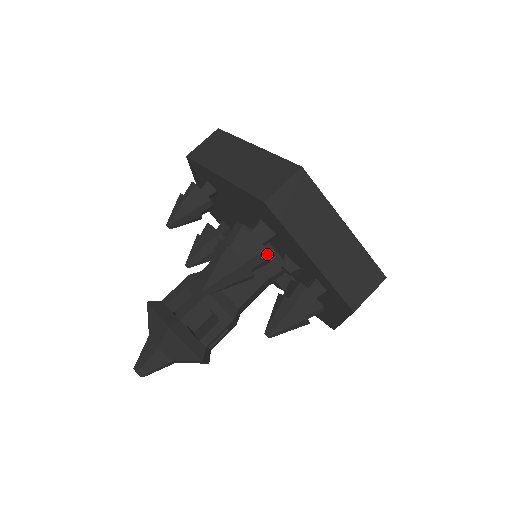
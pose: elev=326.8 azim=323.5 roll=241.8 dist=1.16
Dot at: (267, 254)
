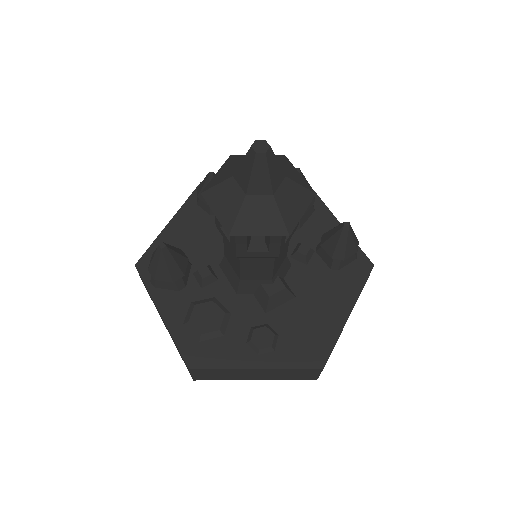
Dot at: (313, 205)
